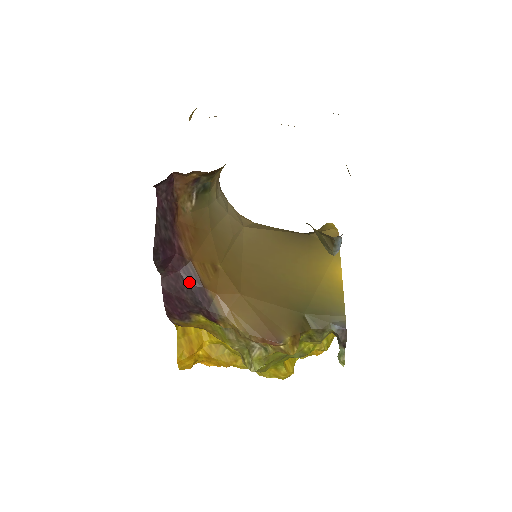
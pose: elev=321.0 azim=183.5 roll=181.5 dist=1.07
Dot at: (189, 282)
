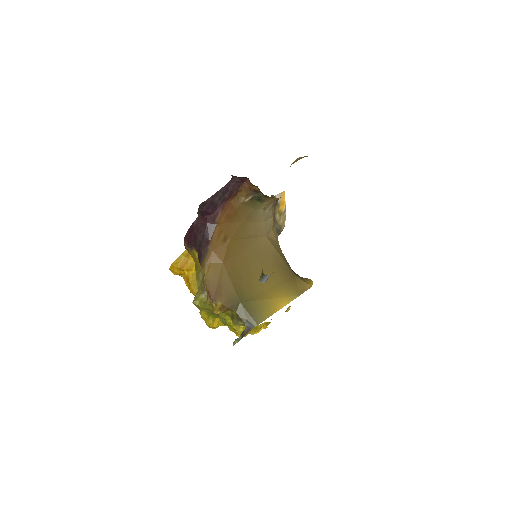
Dot at: (206, 232)
